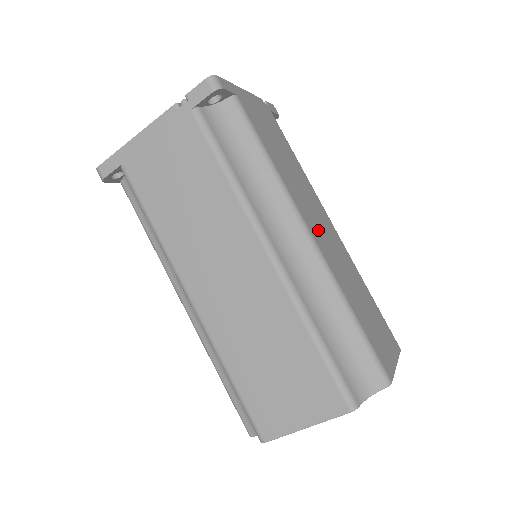
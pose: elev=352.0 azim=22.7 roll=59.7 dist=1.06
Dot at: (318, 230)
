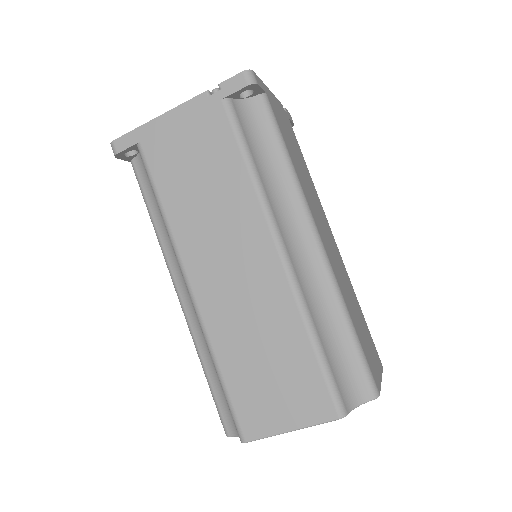
Dot at: (325, 238)
